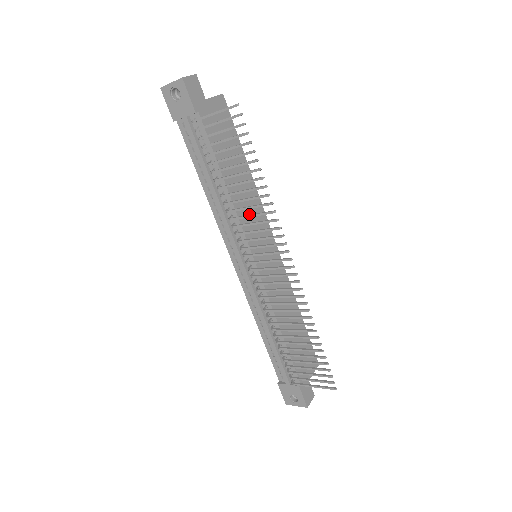
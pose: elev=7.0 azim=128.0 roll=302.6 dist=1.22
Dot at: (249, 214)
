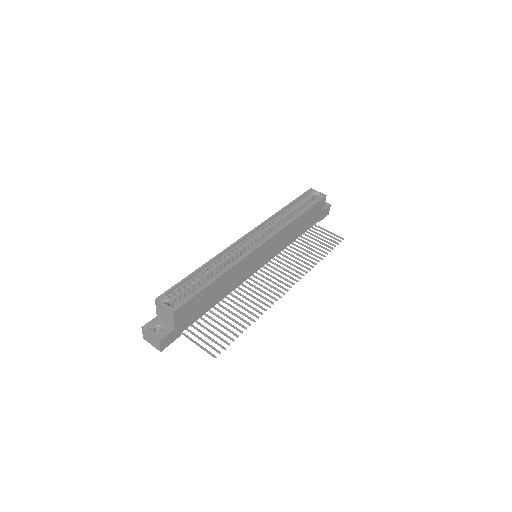
Dot at: (240, 275)
